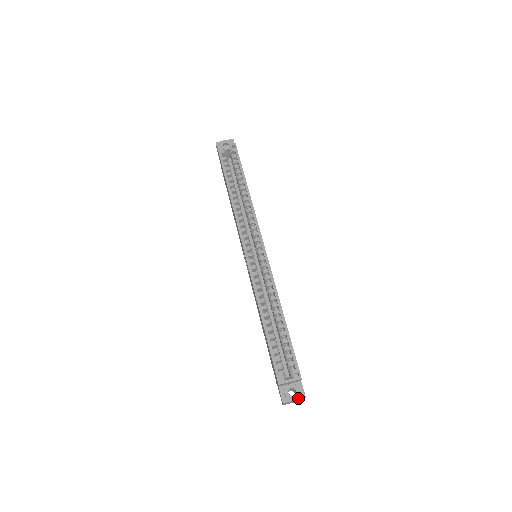
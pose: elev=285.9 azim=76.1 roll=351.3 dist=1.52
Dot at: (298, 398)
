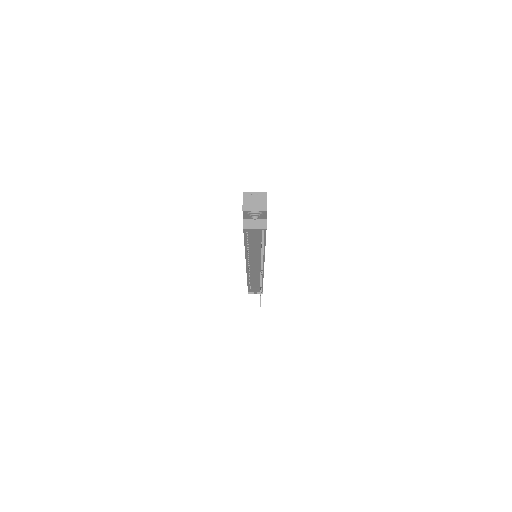
Dot at: (259, 196)
